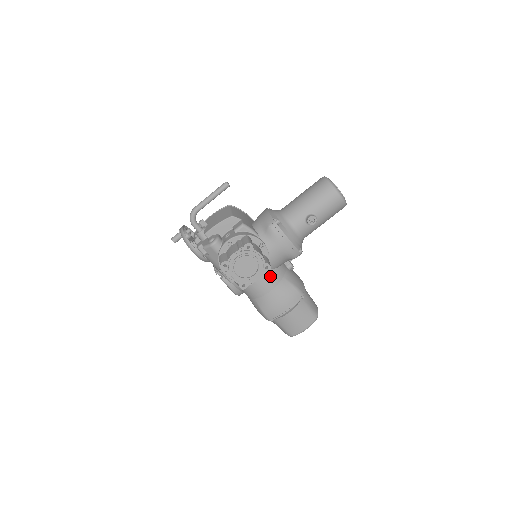
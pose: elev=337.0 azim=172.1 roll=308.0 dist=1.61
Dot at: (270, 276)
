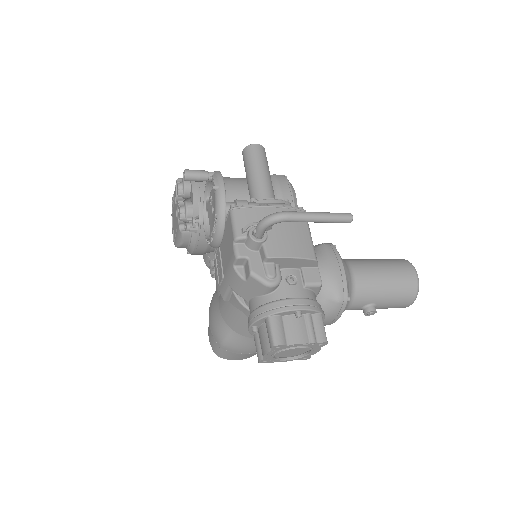
Dot at: occluded
